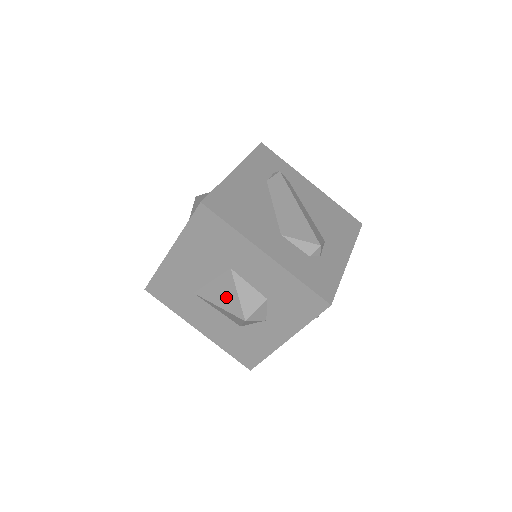
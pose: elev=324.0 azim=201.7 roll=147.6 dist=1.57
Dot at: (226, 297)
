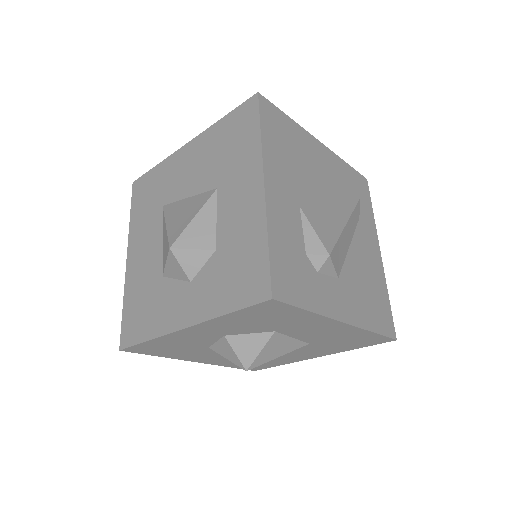
Dot at: (182, 217)
